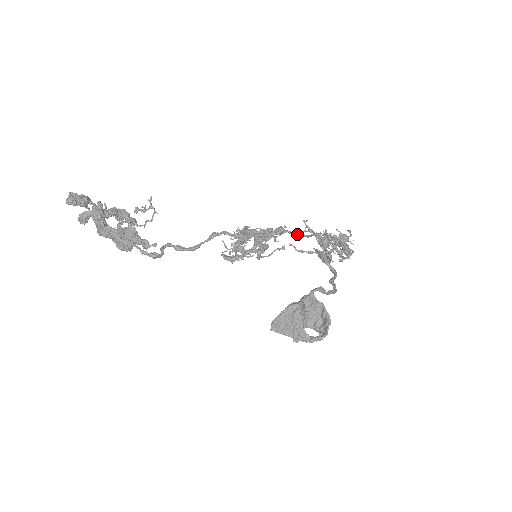
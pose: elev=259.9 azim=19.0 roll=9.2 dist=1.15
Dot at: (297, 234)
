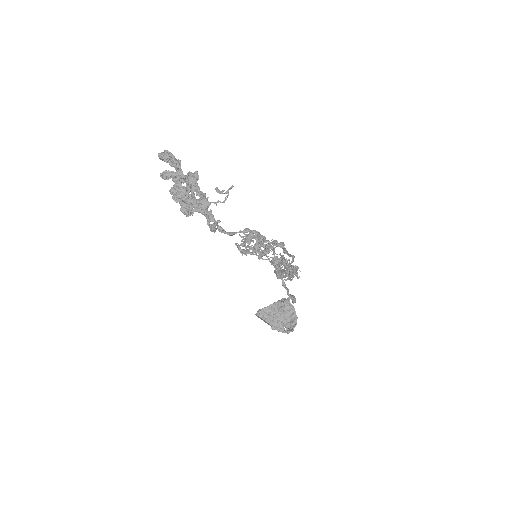
Dot at: (287, 252)
